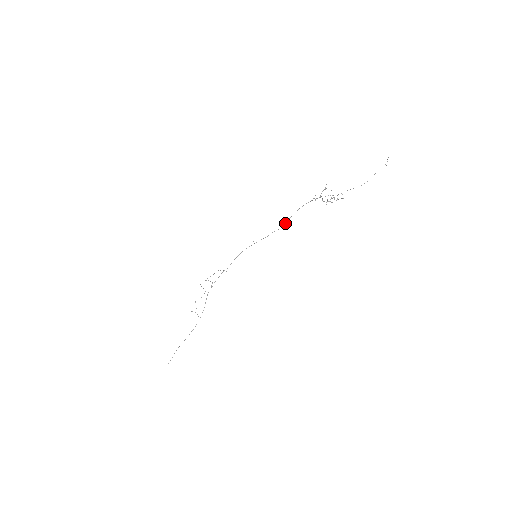
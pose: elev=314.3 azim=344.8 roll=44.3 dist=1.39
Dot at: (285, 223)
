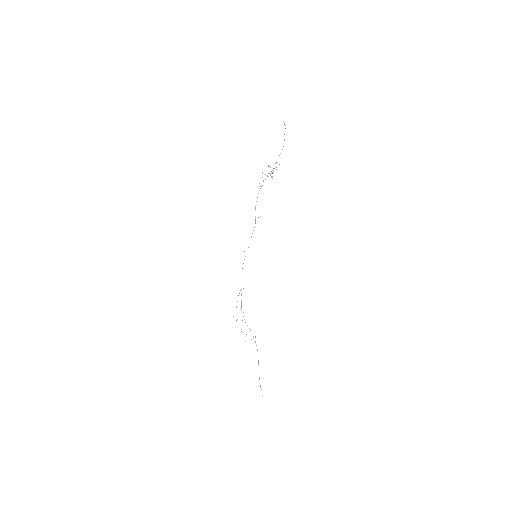
Dot at: (255, 220)
